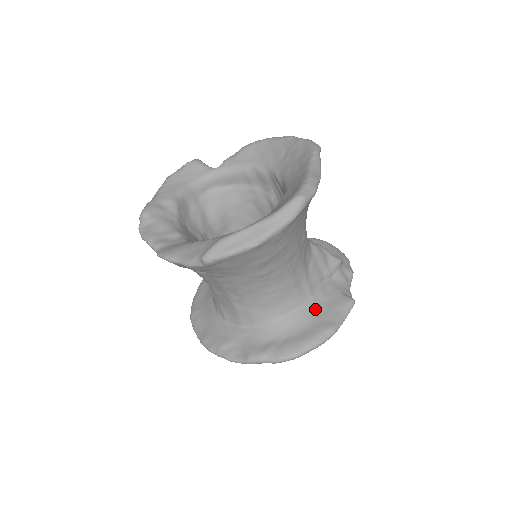
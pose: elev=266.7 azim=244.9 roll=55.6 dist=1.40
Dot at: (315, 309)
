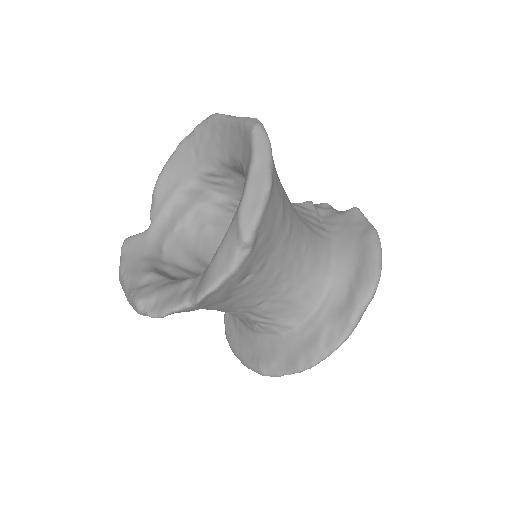
Dot at: (343, 237)
